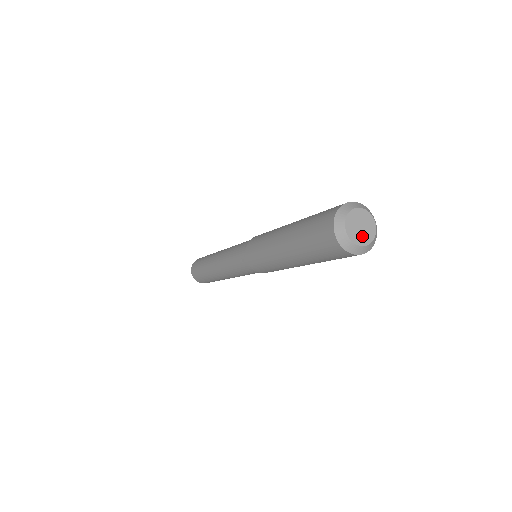
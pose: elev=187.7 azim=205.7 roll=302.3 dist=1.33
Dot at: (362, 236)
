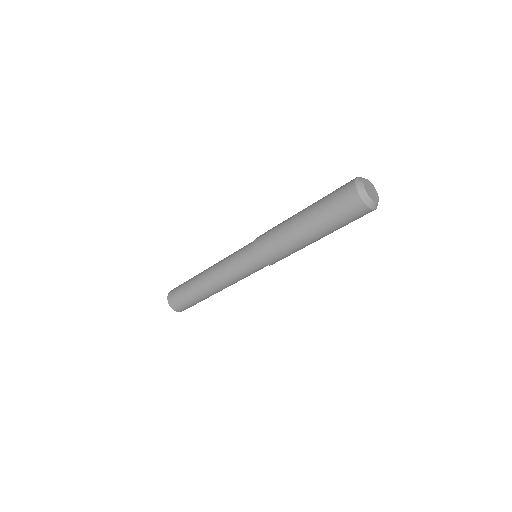
Dot at: (374, 196)
